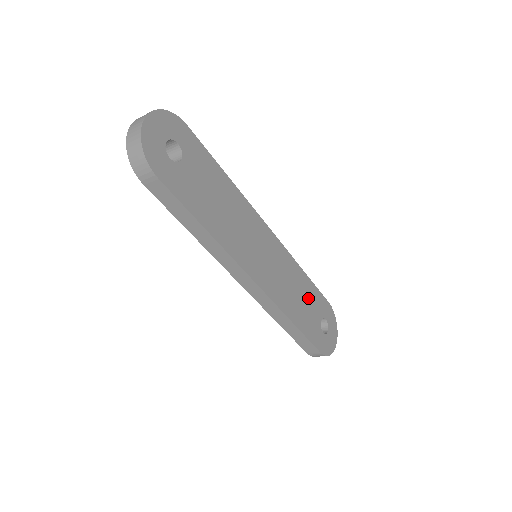
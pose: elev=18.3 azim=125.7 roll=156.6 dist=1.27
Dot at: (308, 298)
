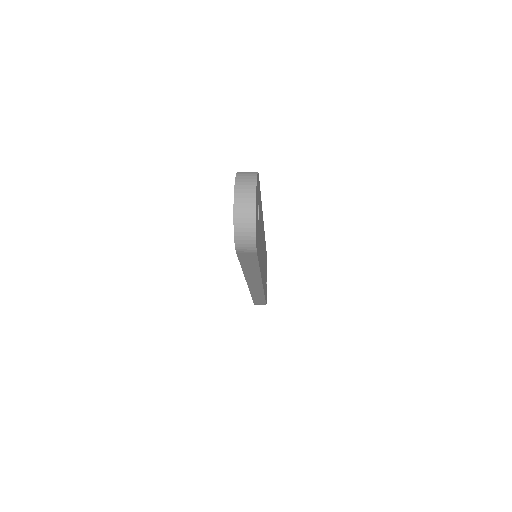
Dot at: occluded
